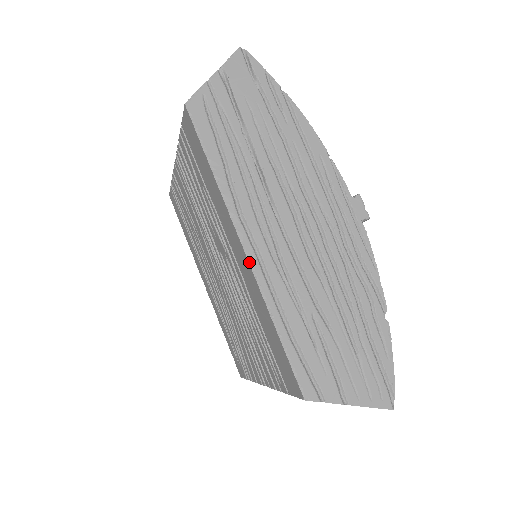
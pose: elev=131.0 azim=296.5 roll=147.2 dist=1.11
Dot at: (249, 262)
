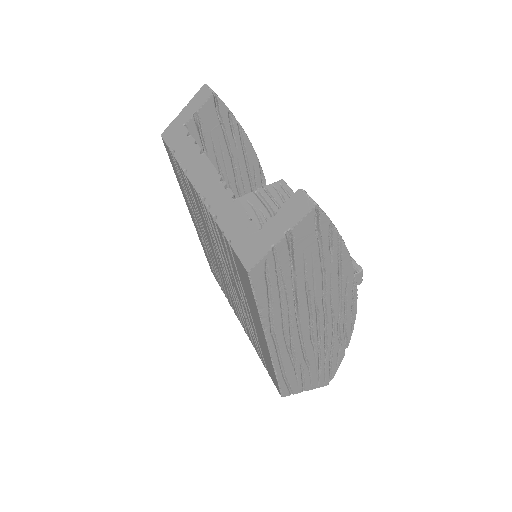
Dot at: (270, 354)
